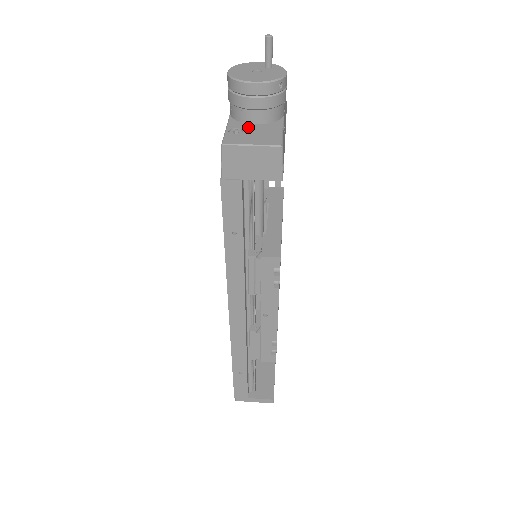
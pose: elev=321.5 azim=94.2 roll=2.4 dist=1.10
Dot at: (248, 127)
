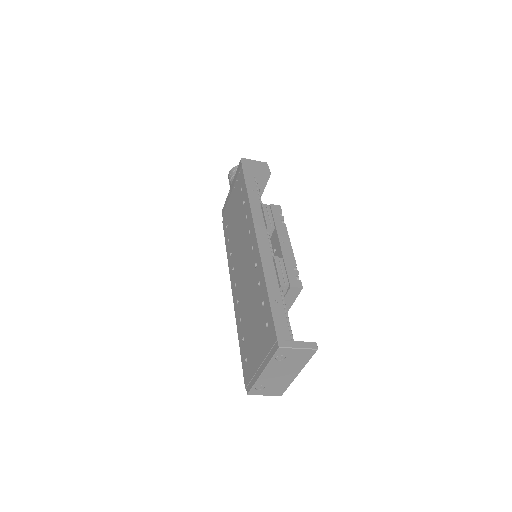
Dot at: occluded
